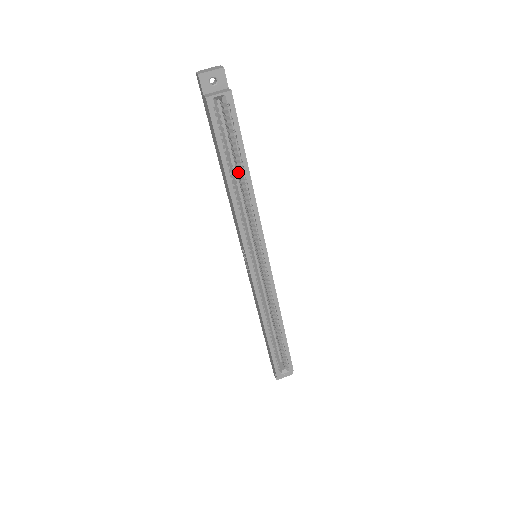
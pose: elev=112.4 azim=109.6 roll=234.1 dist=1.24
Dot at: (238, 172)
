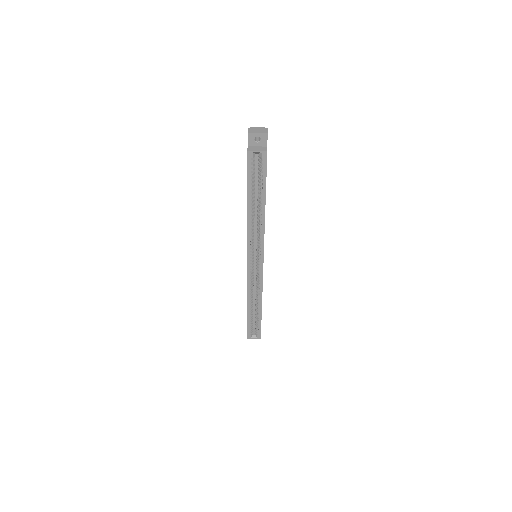
Dot at: (258, 201)
